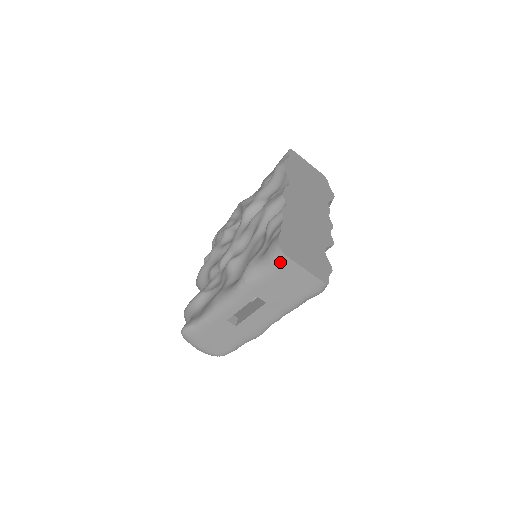
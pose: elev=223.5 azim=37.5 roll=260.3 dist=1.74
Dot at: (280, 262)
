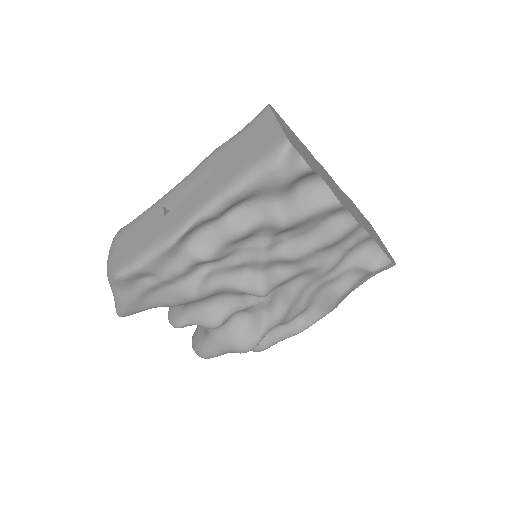
Dot at: (259, 115)
